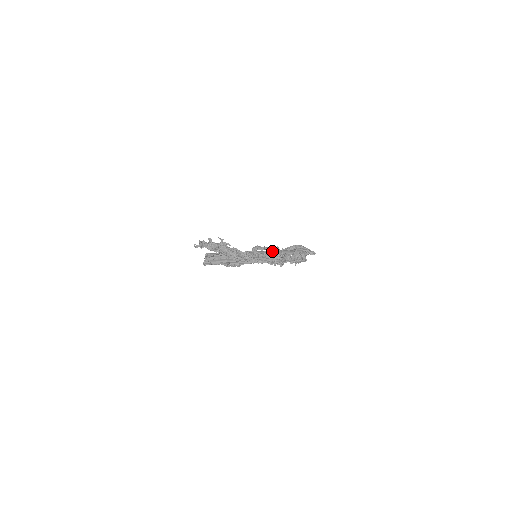
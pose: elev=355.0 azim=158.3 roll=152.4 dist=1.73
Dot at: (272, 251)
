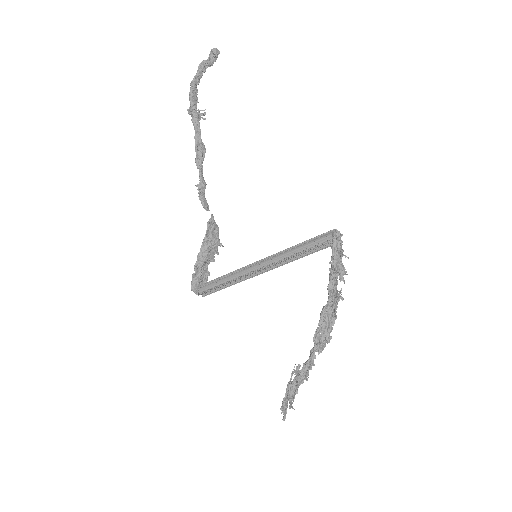
Dot at: (280, 252)
